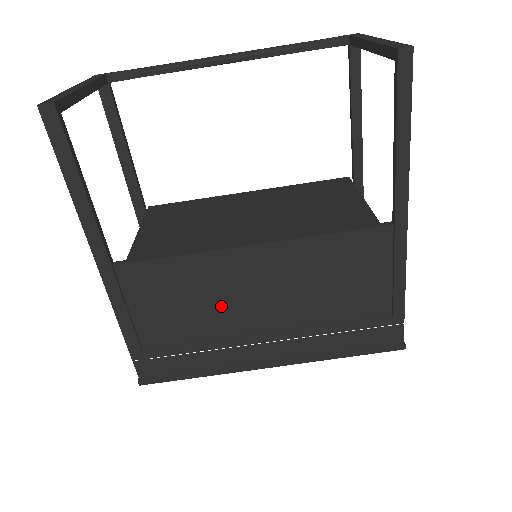
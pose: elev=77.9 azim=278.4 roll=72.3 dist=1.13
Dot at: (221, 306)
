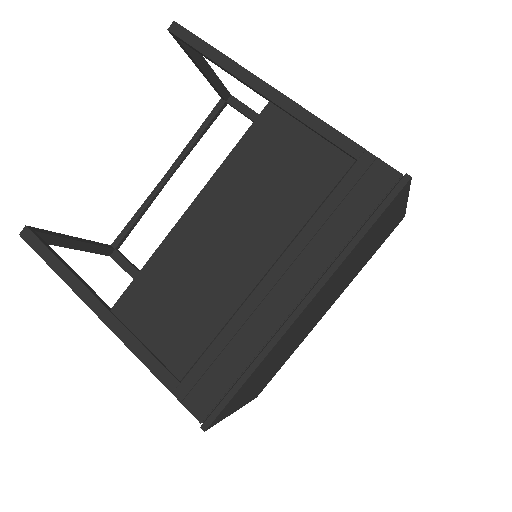
Dot at: (208, 280)
